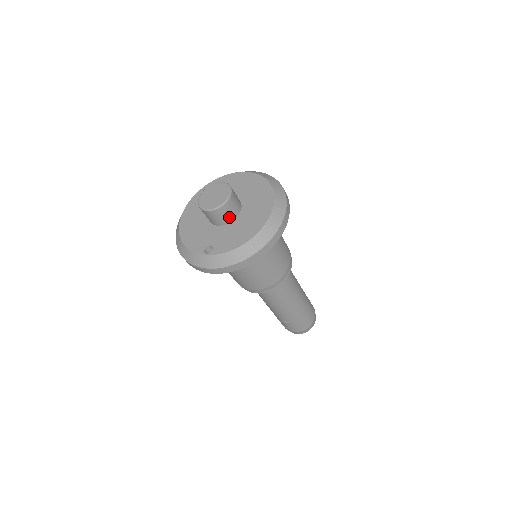
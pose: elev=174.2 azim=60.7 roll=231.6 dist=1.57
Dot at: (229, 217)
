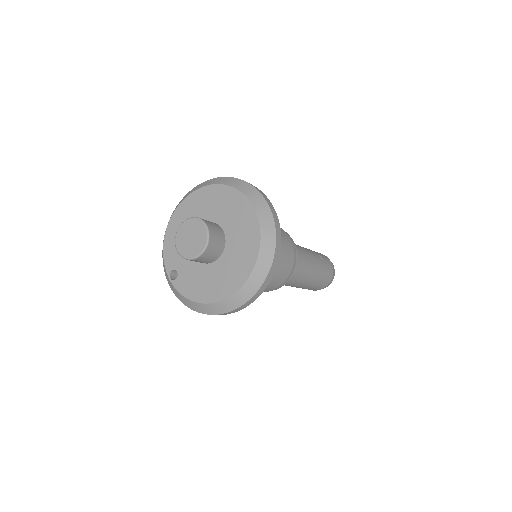
Dot at: (201, 262)
